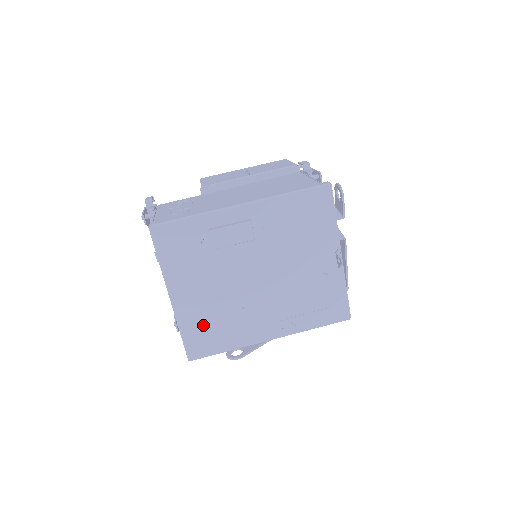
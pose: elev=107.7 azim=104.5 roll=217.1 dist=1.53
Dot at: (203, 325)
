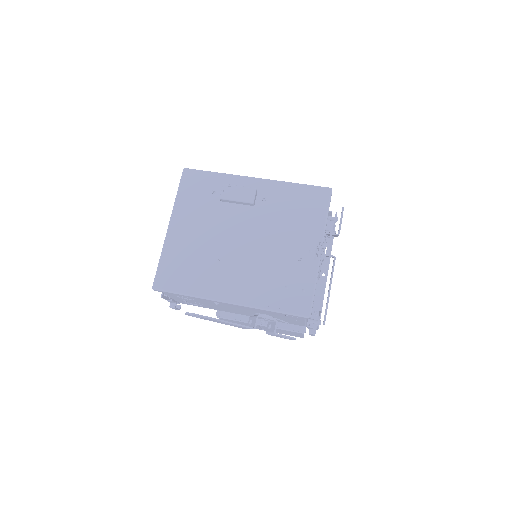
Dot at: (180, 260)
